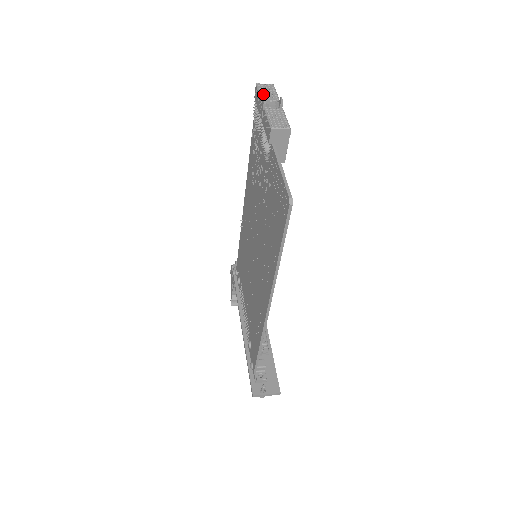
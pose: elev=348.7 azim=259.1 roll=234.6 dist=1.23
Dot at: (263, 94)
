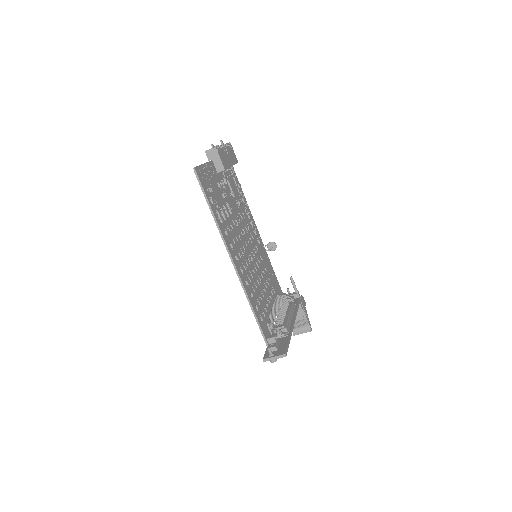
Dot at: occluded
